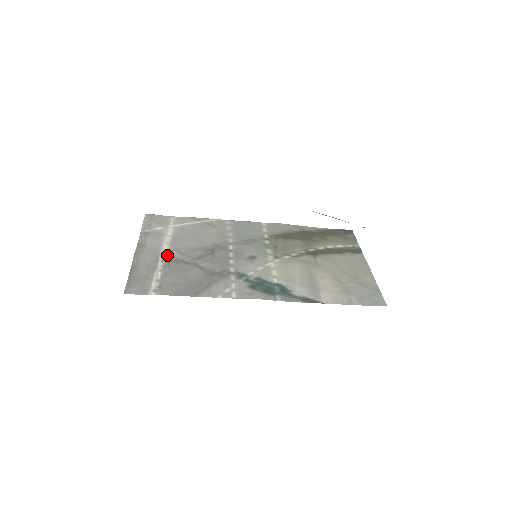
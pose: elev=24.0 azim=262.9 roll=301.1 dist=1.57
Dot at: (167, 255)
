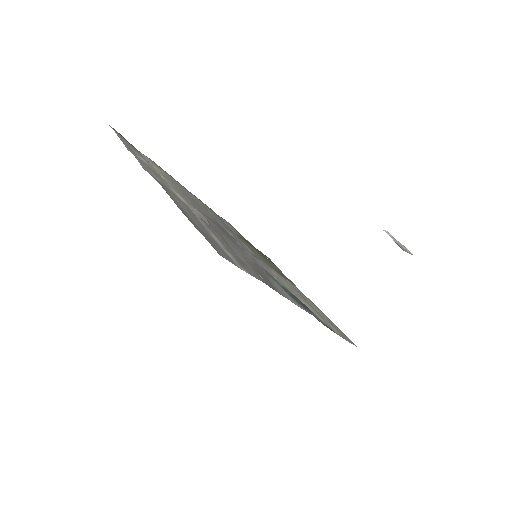
Dot at: (194, 211)
